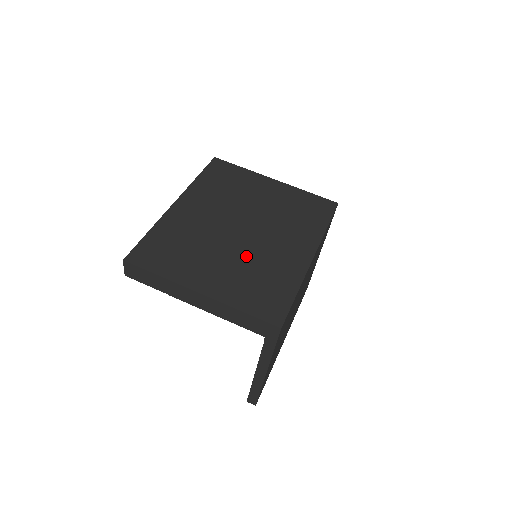
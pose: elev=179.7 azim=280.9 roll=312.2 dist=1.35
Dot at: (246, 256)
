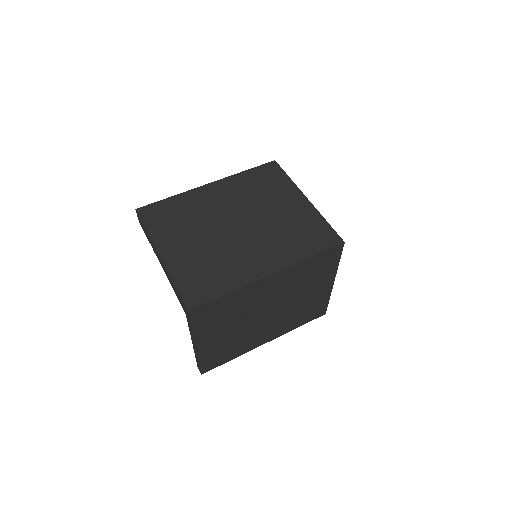
Dot at: (218, 247)
